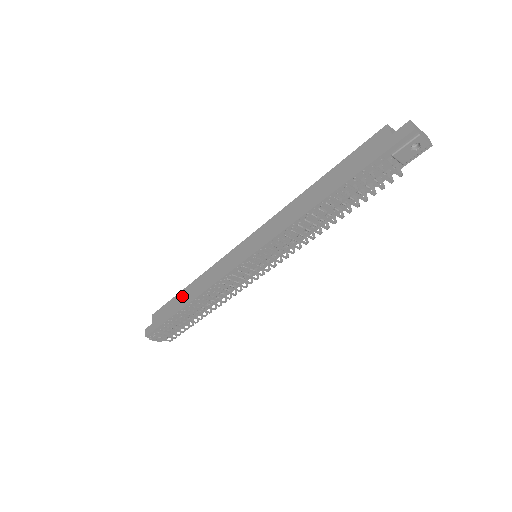
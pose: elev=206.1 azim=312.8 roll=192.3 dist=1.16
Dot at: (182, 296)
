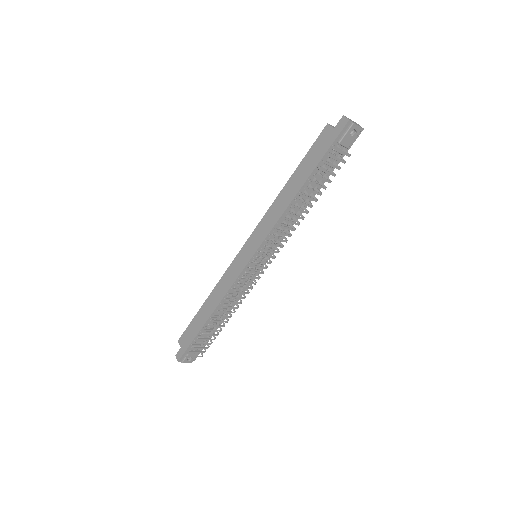
Dot at: (202, 313)
